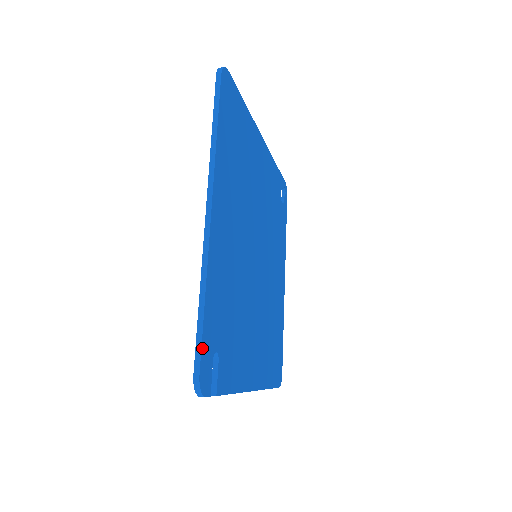
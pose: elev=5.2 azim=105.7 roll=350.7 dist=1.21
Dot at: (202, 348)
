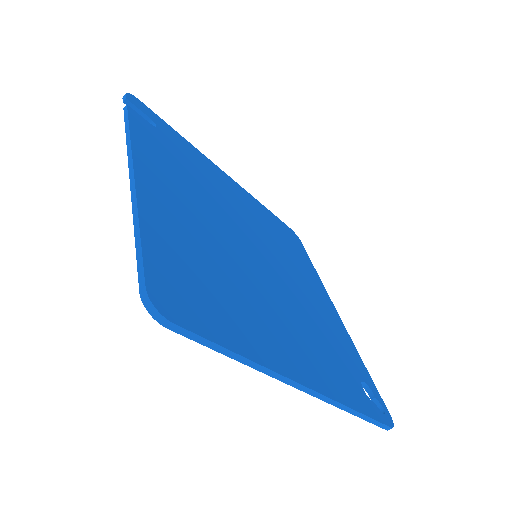
Dot at: (154, 114)
